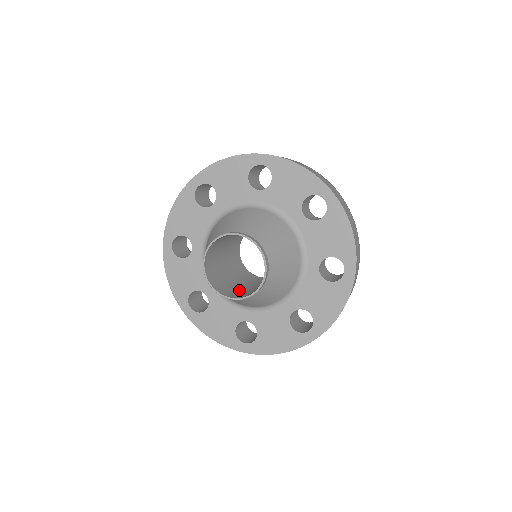
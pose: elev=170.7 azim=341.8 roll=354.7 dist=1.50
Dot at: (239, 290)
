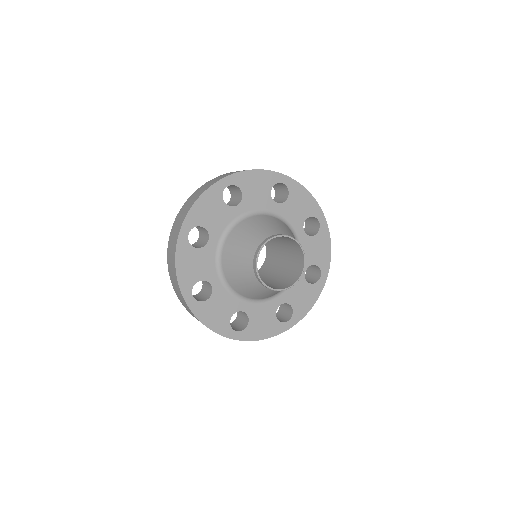
Dot at: (277, 282)
